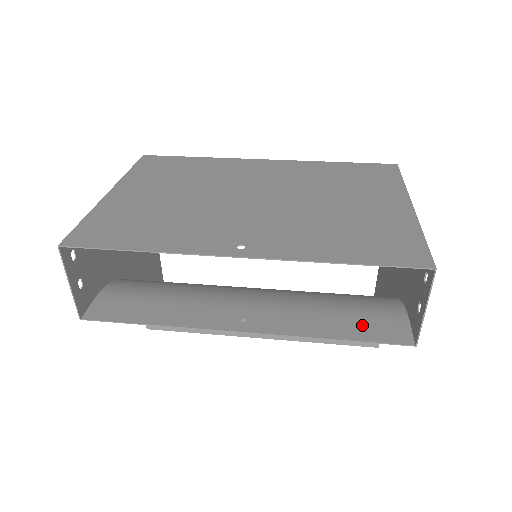
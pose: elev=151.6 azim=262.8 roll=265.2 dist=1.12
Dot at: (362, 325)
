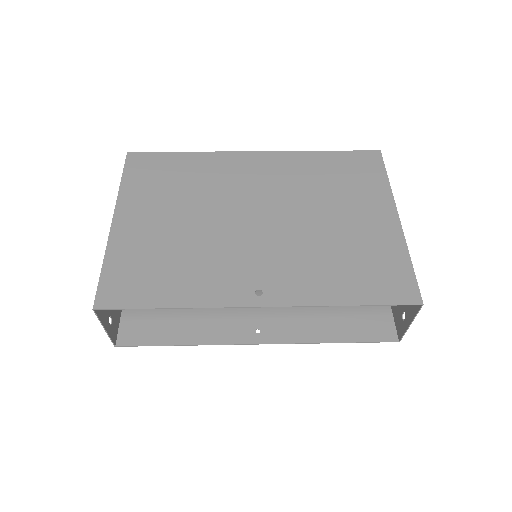
Dot at: (356, 325)
